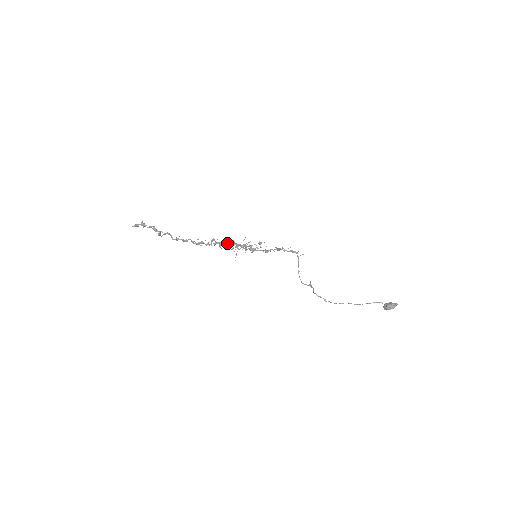
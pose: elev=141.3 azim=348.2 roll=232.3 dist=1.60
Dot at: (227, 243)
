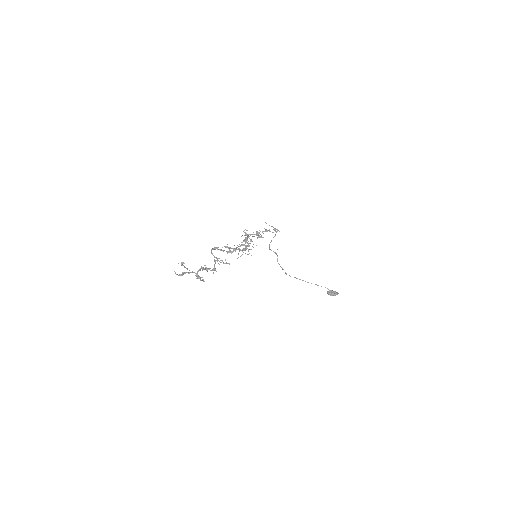
Dot at: (238, 249)
